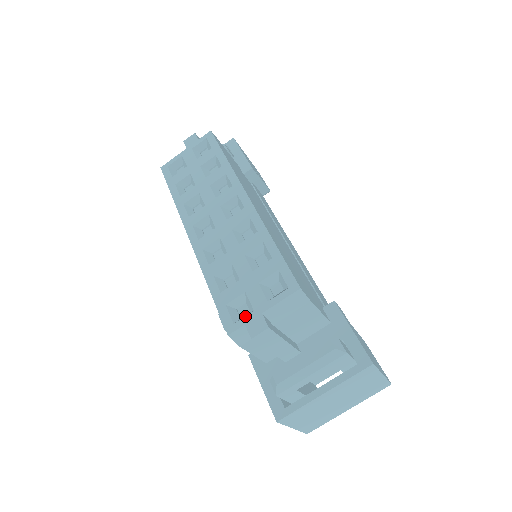
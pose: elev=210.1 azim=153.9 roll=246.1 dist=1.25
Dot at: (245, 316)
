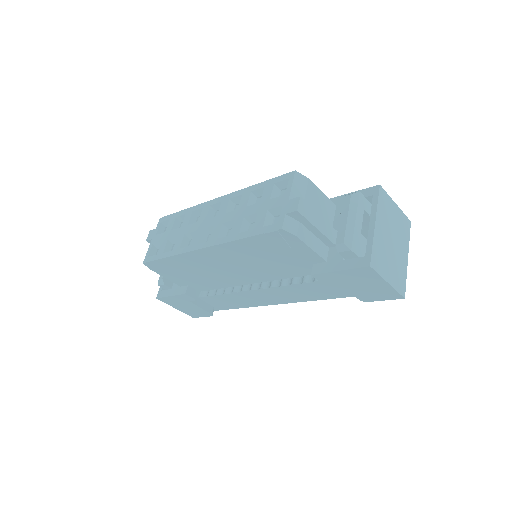
Dot at: (281, 213)
